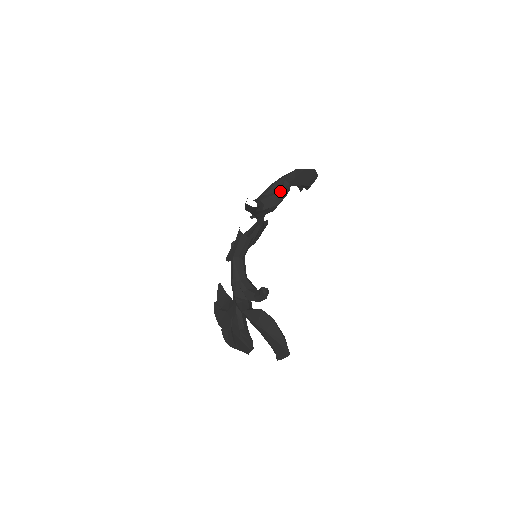
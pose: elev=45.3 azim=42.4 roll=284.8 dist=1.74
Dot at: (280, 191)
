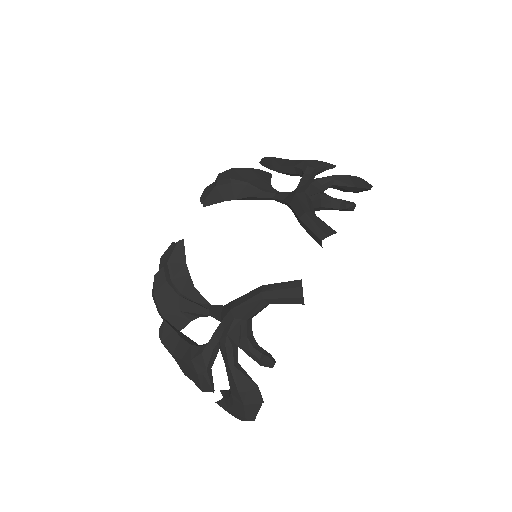
Dot at: (336, 203)
